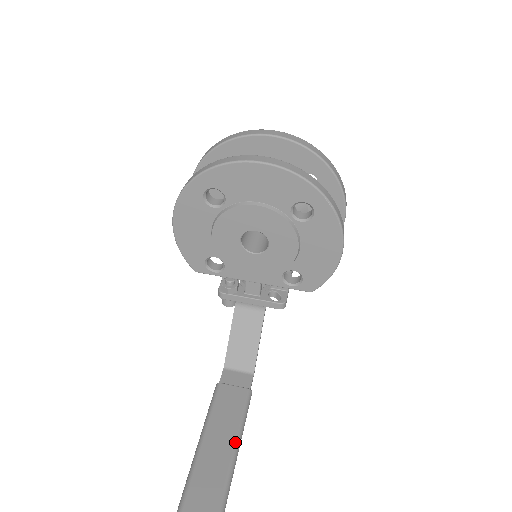
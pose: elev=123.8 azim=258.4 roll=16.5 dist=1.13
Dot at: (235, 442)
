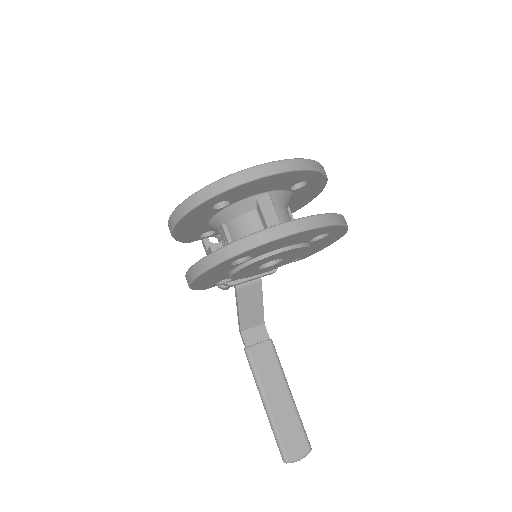
Dot at: (286, 385)
